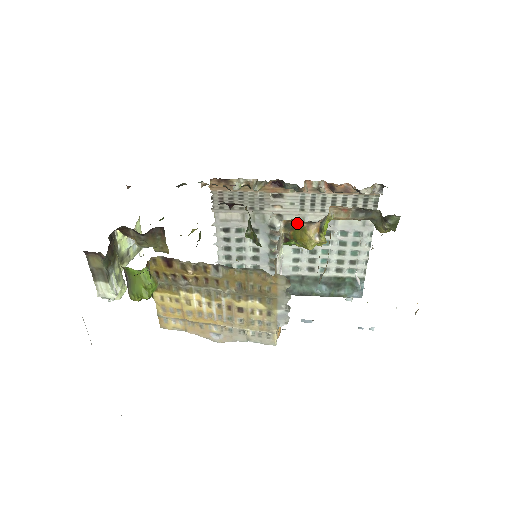
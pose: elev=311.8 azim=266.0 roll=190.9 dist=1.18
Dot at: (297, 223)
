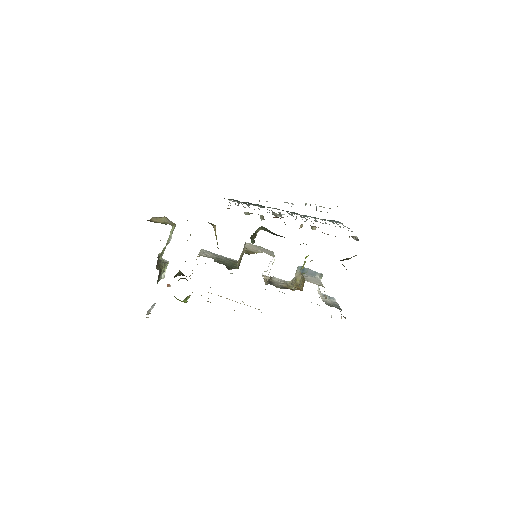
Dot at: occluded
